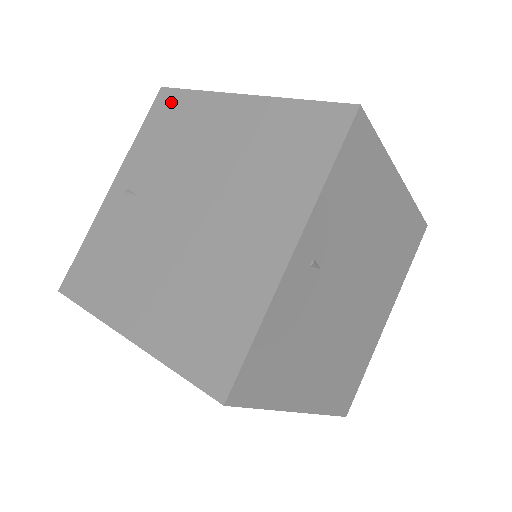
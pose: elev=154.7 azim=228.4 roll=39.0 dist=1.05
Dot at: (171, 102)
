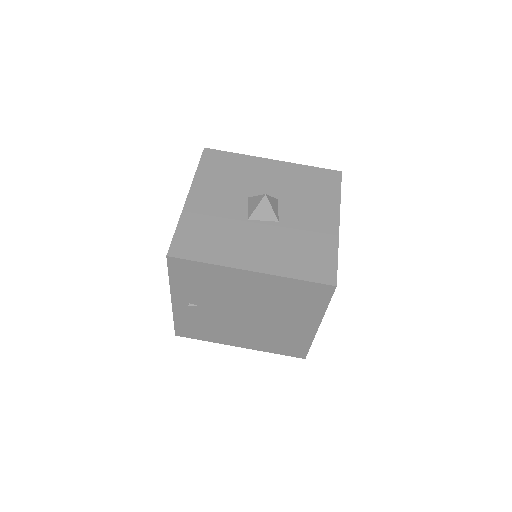
Dot at: (187, 267)
